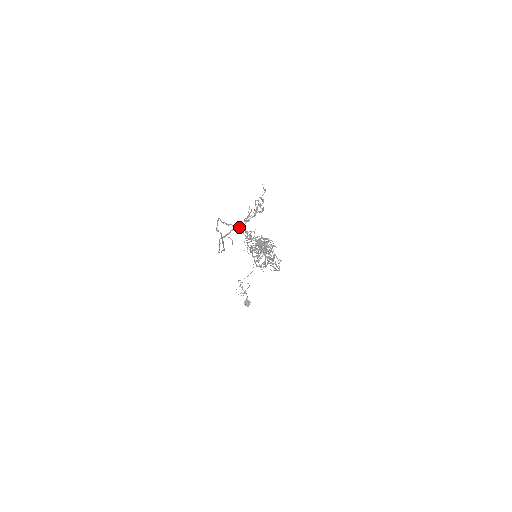
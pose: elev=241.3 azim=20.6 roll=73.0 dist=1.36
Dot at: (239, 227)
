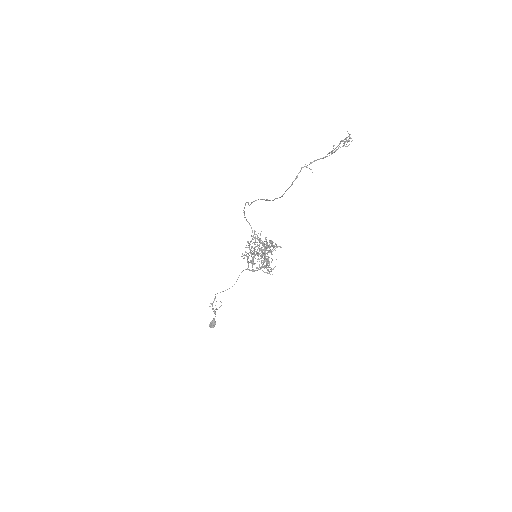
Dot at: occluded
